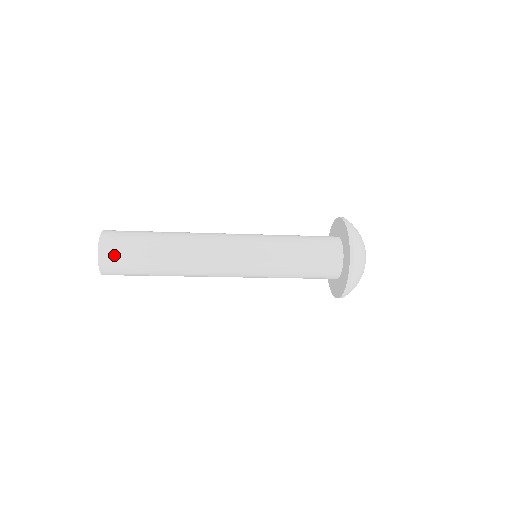
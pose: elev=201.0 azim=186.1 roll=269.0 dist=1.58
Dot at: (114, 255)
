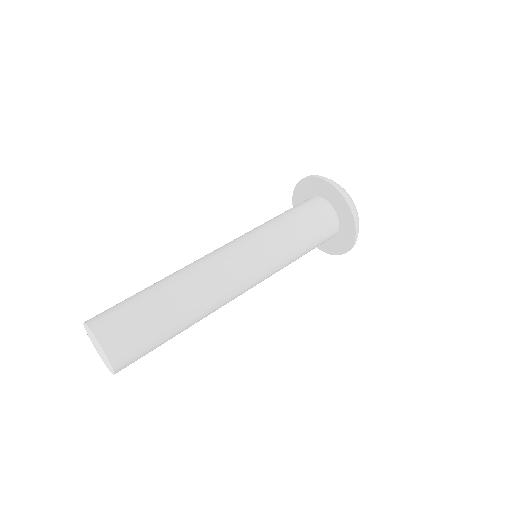
Dot at: (120, 334)
